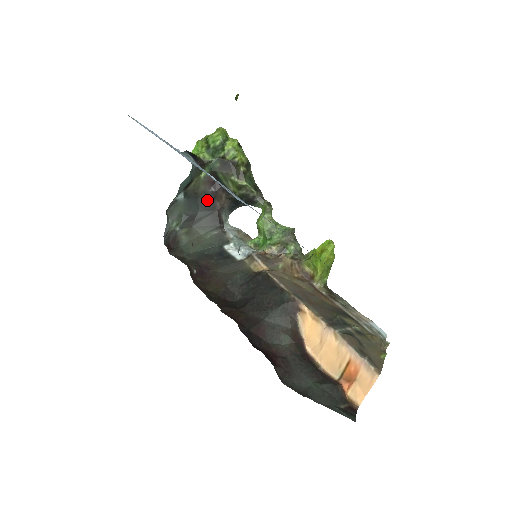
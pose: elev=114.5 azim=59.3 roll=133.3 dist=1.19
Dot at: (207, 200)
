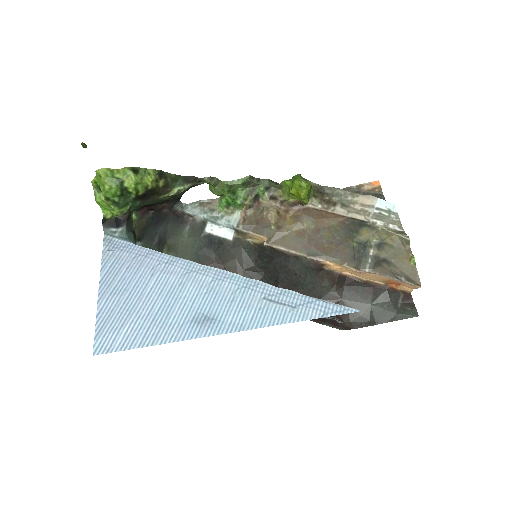
Dot at: (155, 219)
